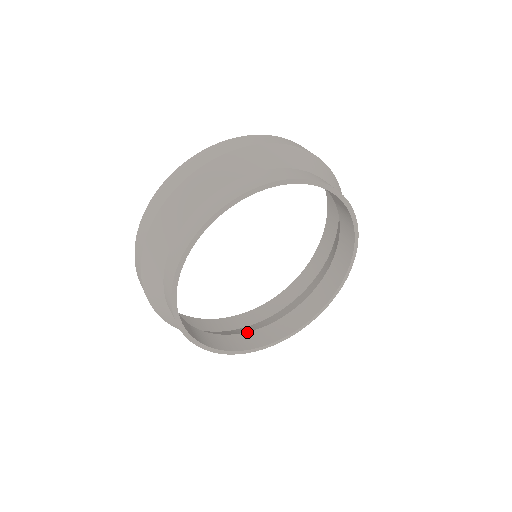
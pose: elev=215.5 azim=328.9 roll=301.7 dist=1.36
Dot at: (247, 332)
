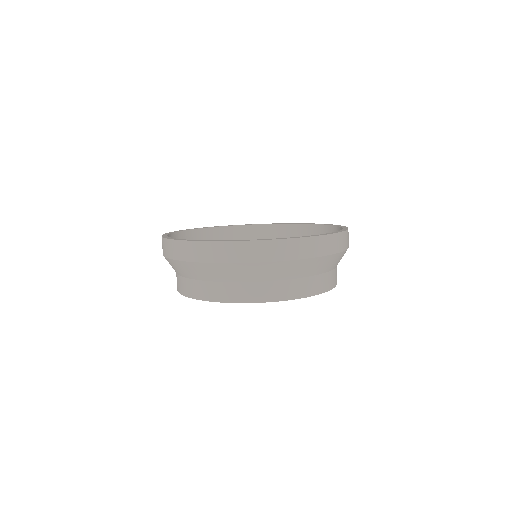
Dot at: occluded
